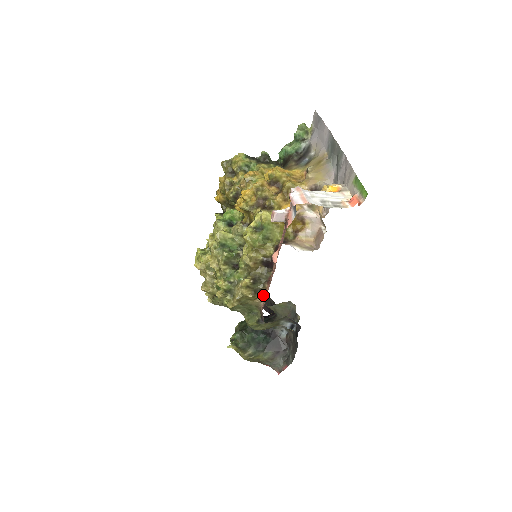
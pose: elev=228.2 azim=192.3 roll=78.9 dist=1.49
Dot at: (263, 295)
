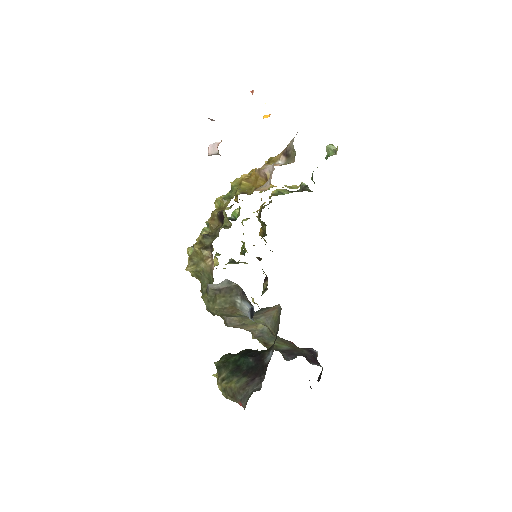
Dot at: occluded
